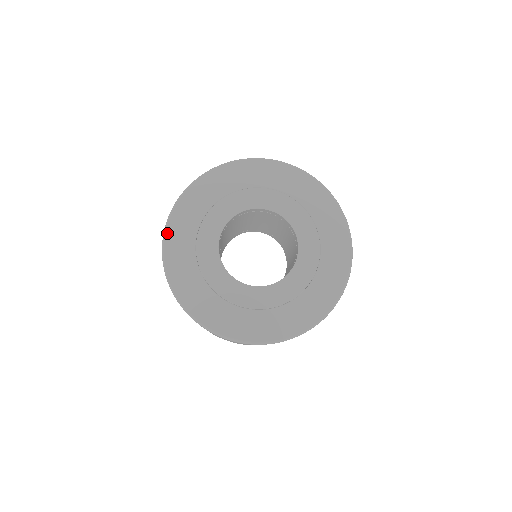
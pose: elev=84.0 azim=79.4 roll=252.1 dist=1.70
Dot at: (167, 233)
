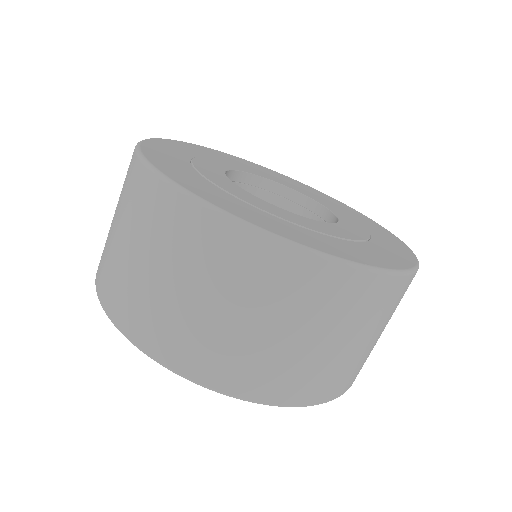
Dot at: (159, 139)
